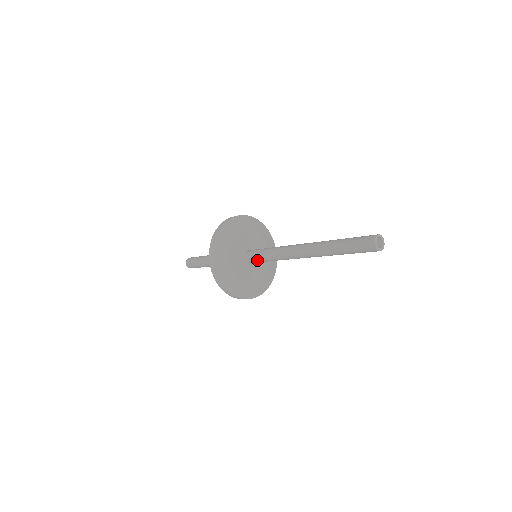
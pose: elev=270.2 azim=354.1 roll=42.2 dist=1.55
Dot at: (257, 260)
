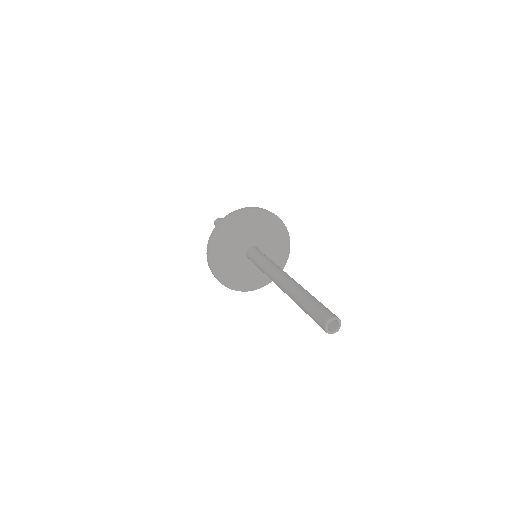
Dot at: occluded
